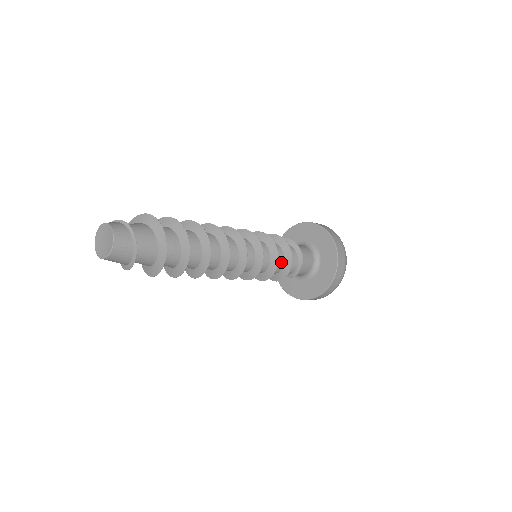
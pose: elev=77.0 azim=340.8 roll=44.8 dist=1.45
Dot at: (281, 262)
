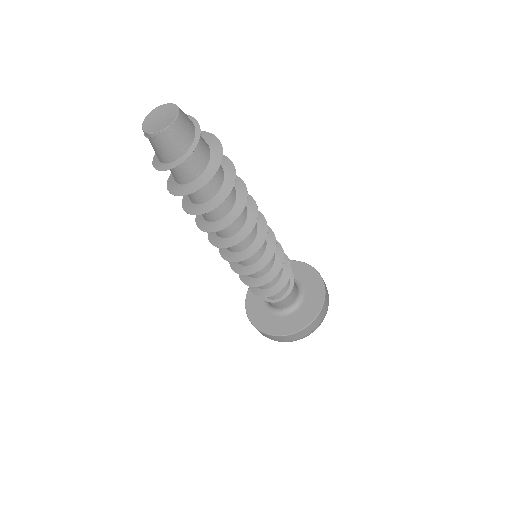
Dot at: occluded
